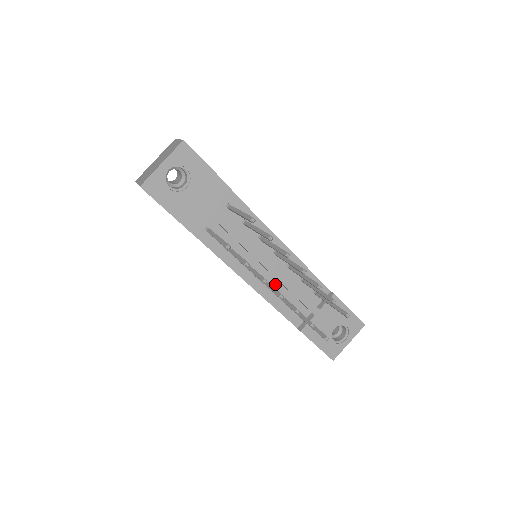
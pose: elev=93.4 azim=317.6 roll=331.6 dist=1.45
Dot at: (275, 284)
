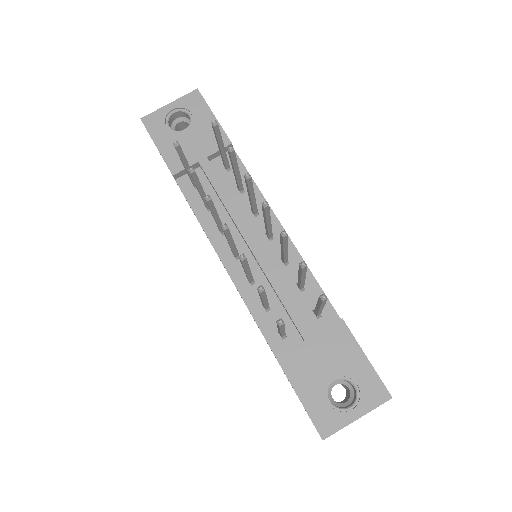
Dot at: (258, 277)
